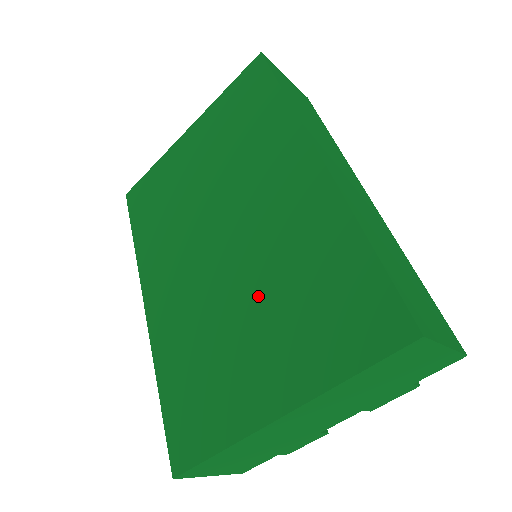
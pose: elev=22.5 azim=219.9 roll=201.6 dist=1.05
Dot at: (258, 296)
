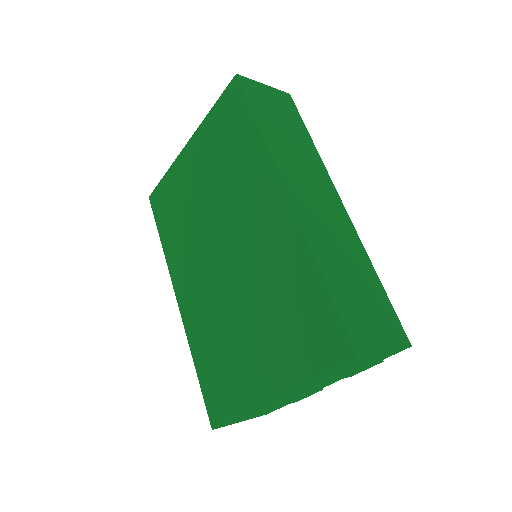
Dot at: (252, 307)
